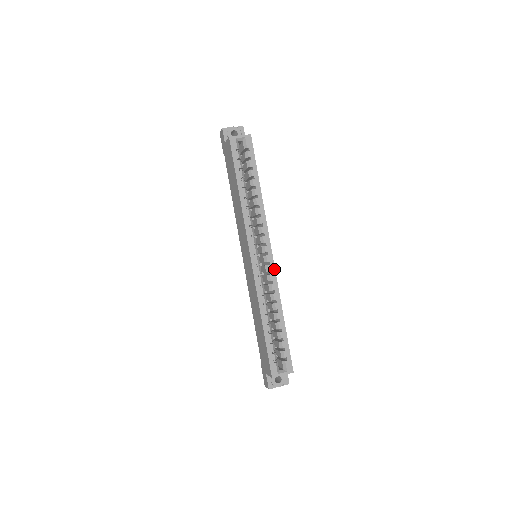
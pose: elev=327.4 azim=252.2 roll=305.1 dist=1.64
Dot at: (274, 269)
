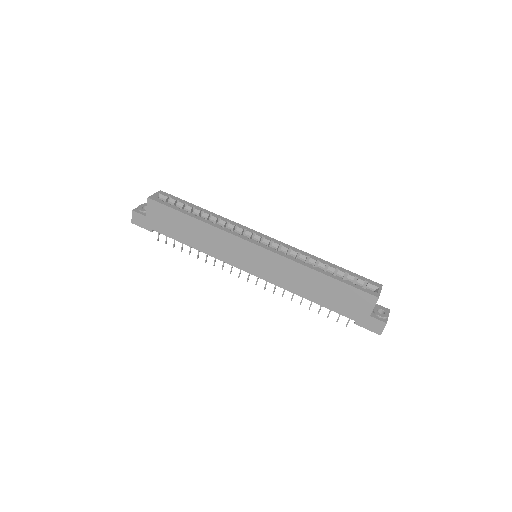
Dot at: (280, 242)
